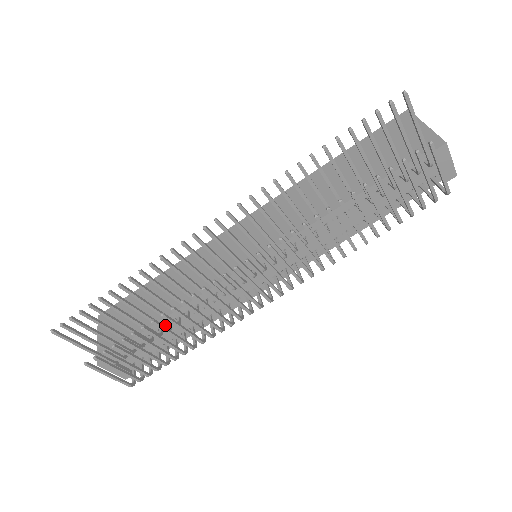
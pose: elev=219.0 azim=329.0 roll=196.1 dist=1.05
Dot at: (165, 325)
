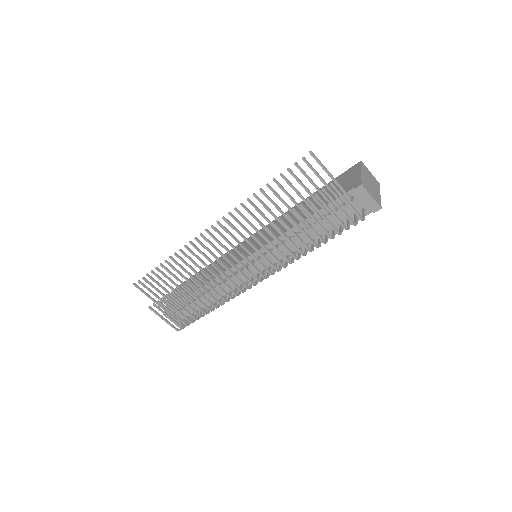
Dot at: occluded
